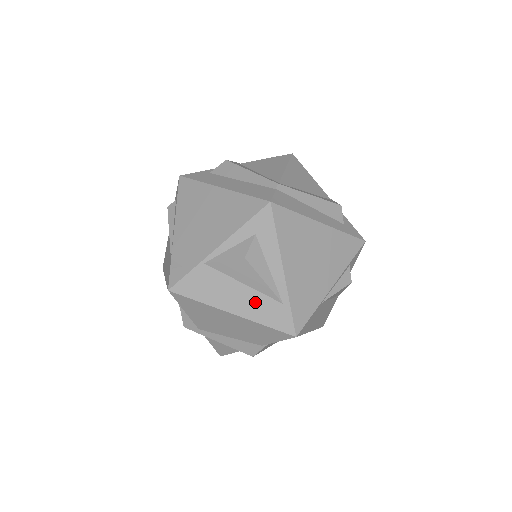
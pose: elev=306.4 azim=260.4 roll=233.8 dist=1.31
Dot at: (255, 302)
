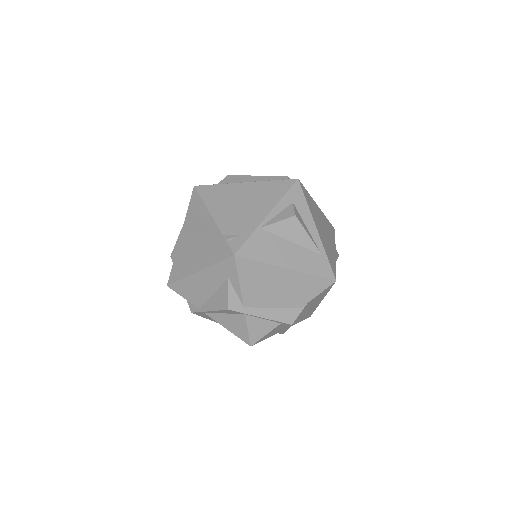
Dot at: (303, 256)
